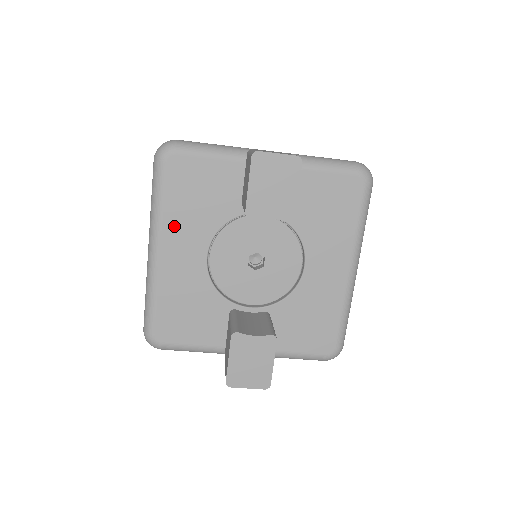
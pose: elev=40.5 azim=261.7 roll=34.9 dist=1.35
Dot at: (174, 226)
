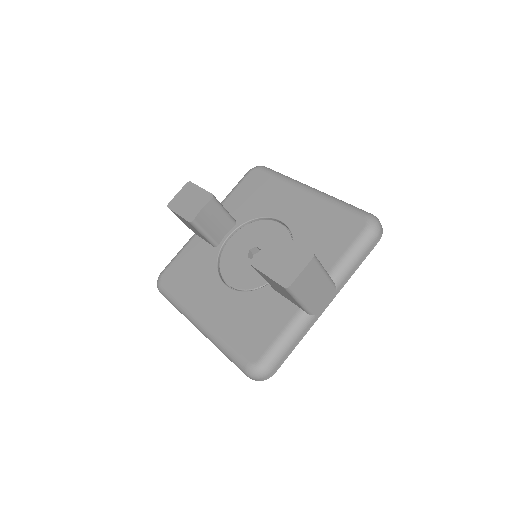
Dot at: (194, 297)
